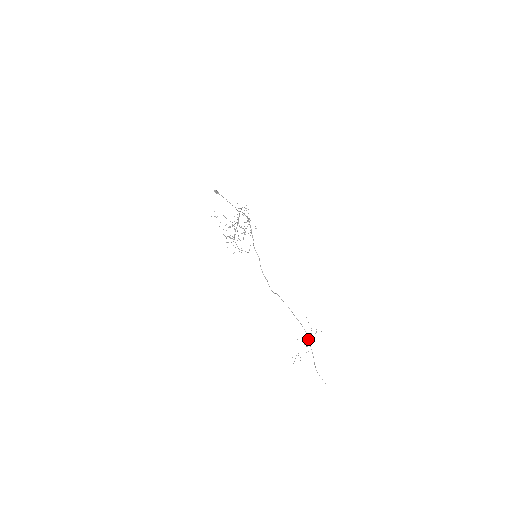
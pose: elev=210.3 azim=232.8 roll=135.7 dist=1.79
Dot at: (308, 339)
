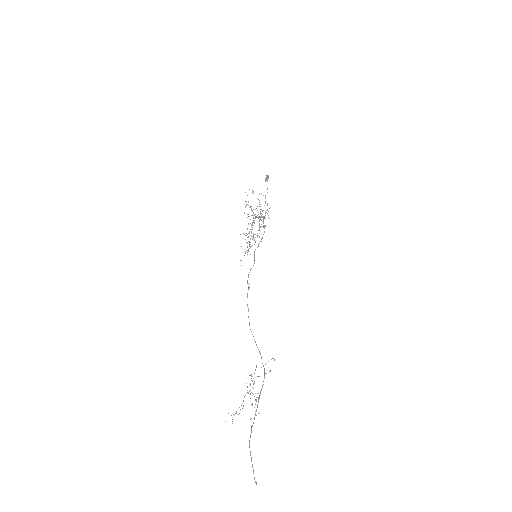
Dot at: (263, 384)
